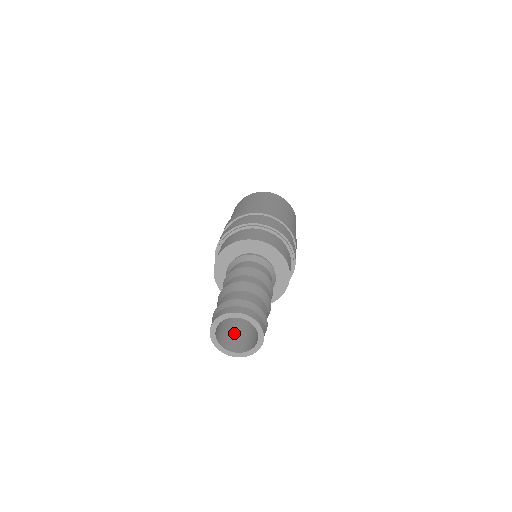
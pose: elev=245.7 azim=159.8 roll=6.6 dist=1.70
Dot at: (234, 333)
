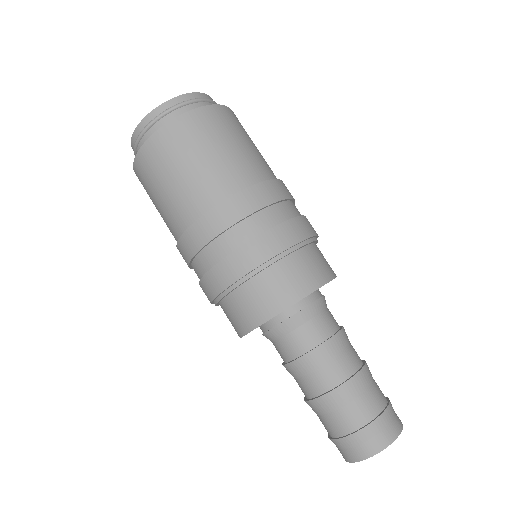
Dot at: occluded
